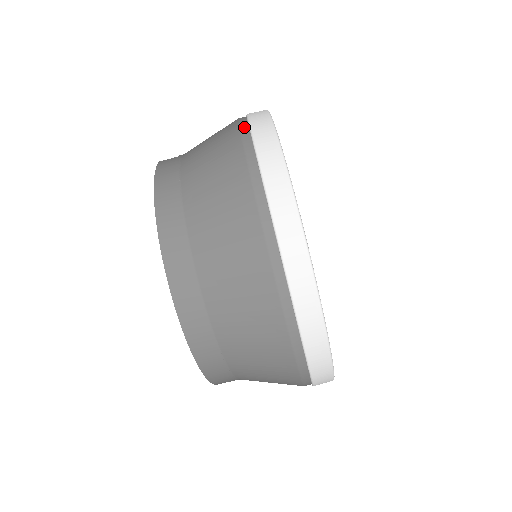
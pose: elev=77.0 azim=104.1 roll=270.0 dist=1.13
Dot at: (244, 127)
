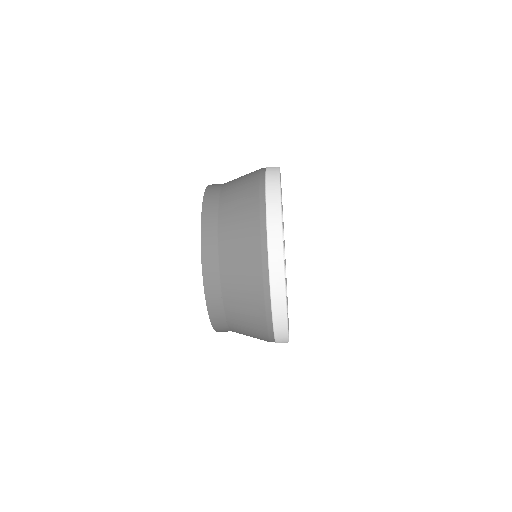
Dot at: (263, 172)
